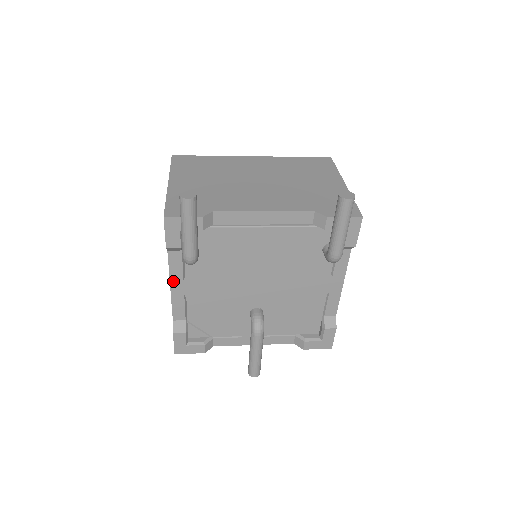
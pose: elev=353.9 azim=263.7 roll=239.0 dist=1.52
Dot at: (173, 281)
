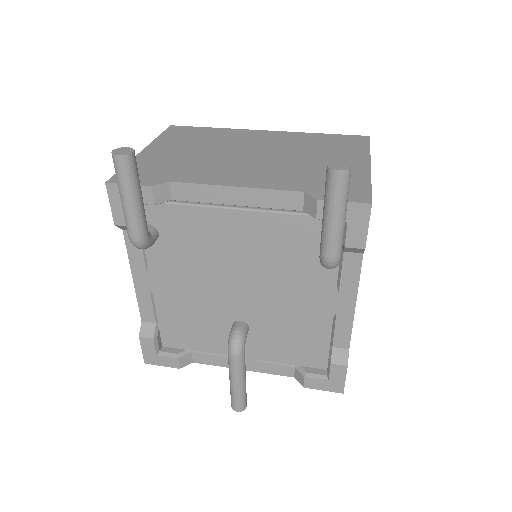
Dot at: (135, 271)
